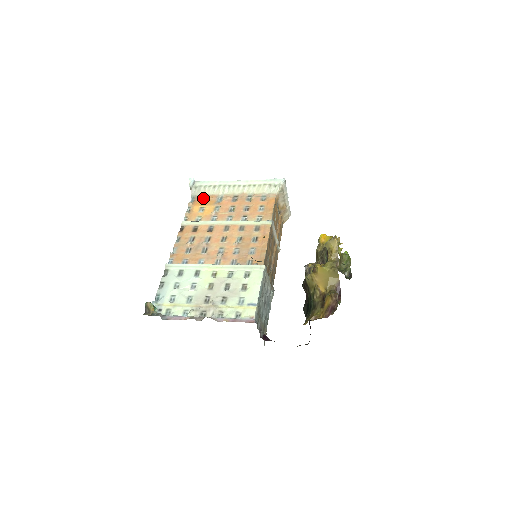
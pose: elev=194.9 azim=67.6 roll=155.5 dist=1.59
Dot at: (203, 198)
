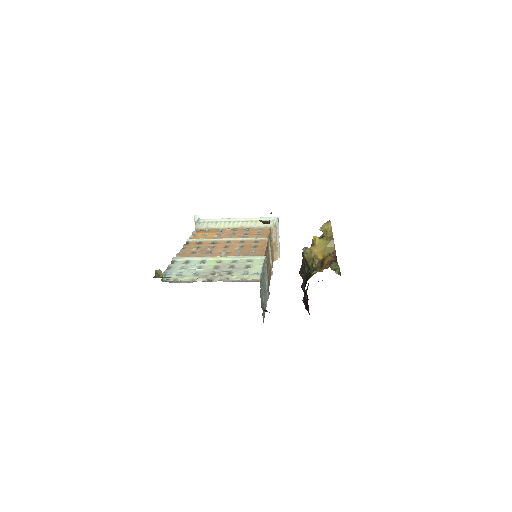
Dot at: (206, 230)
